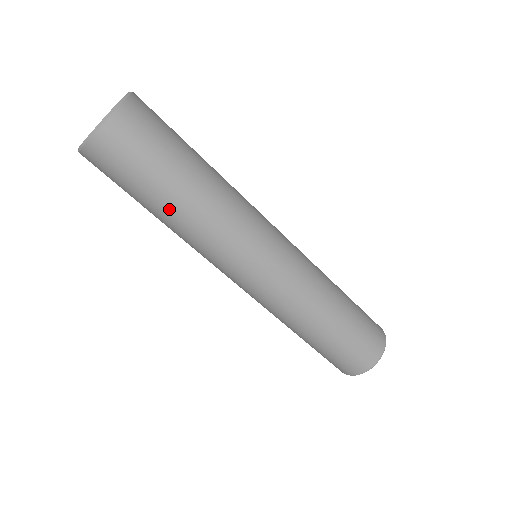
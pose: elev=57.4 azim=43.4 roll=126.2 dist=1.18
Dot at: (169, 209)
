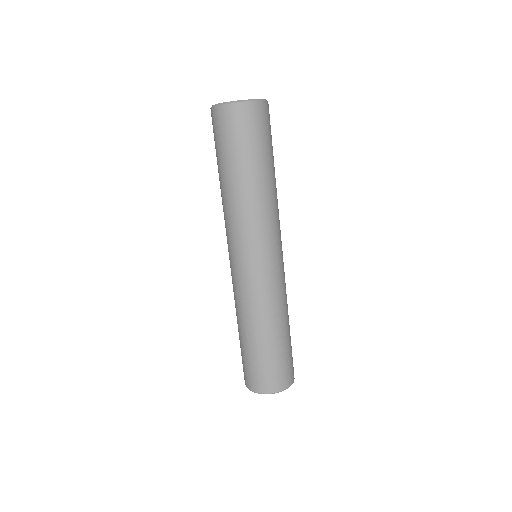
Dot at: (233, 179)
